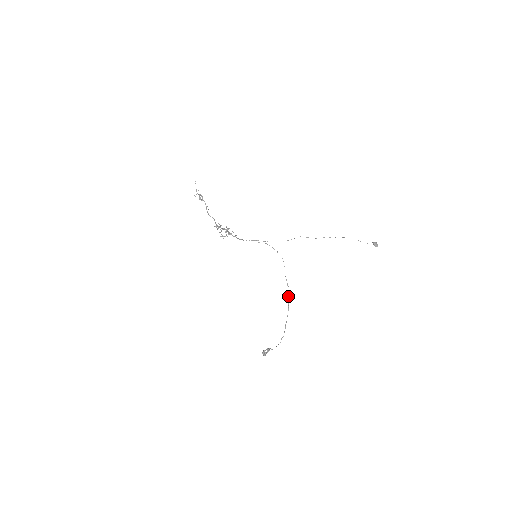
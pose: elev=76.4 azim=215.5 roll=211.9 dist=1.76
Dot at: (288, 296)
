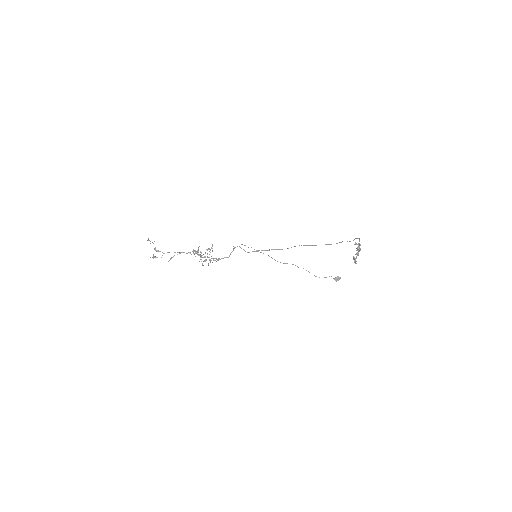
Dot at: occluded
